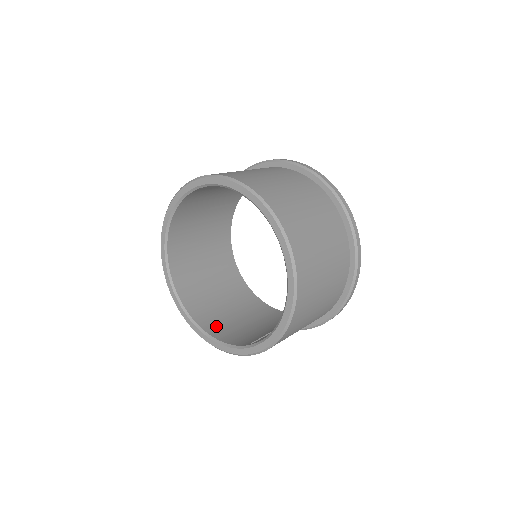
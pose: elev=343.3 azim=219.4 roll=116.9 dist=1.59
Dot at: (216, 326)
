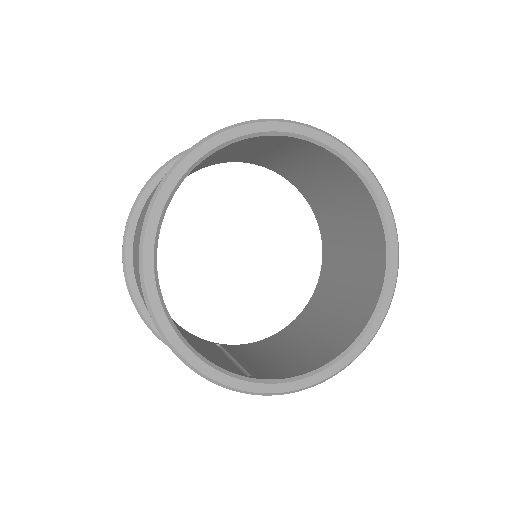
Dot at: occluded
